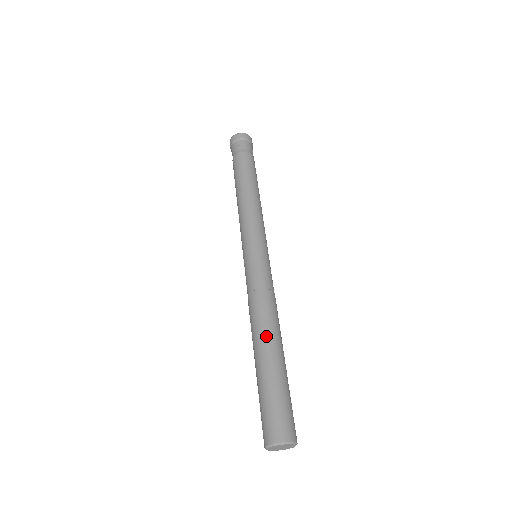
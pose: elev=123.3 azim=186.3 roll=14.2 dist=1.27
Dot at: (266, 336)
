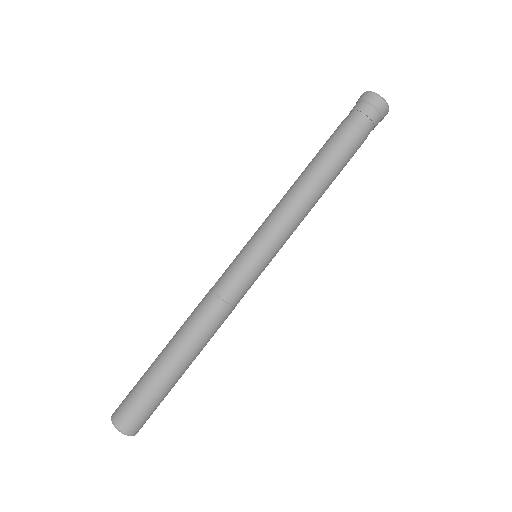
Dot at: (186, 344)
